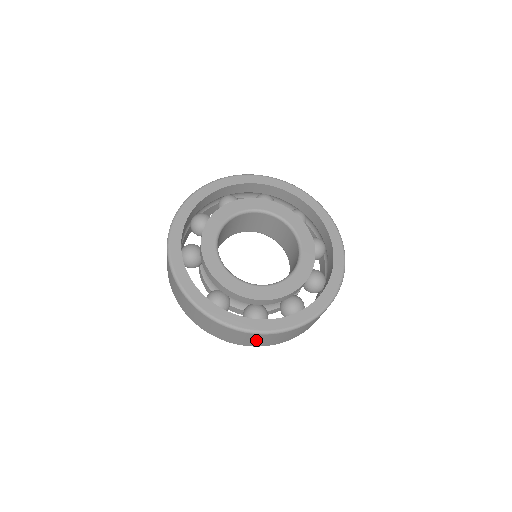
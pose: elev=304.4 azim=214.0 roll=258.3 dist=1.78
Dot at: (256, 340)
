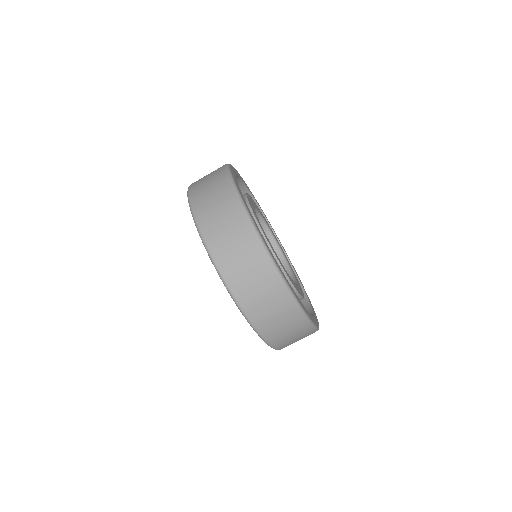
Dot at: (297, 339)
